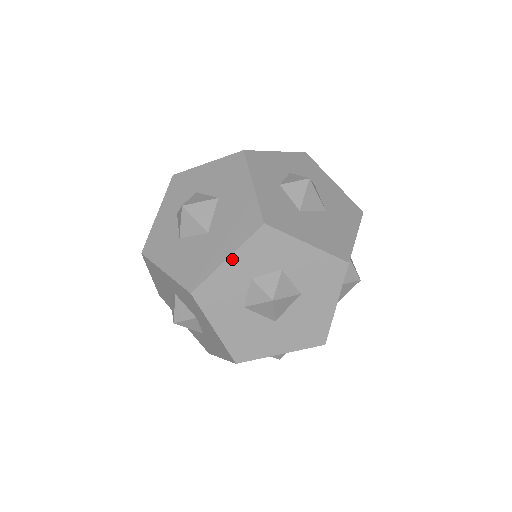
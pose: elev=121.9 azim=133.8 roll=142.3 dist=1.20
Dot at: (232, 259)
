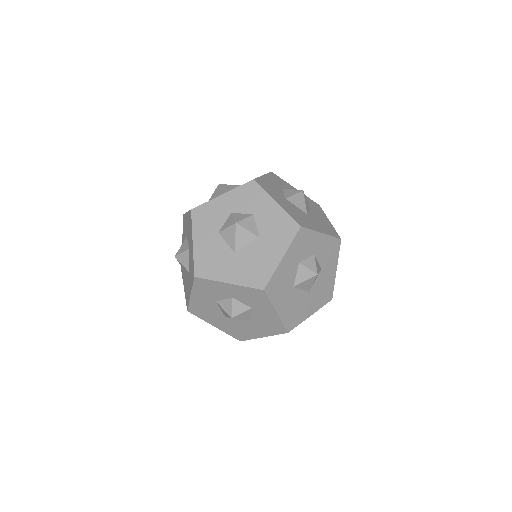
Dot at: occluded
